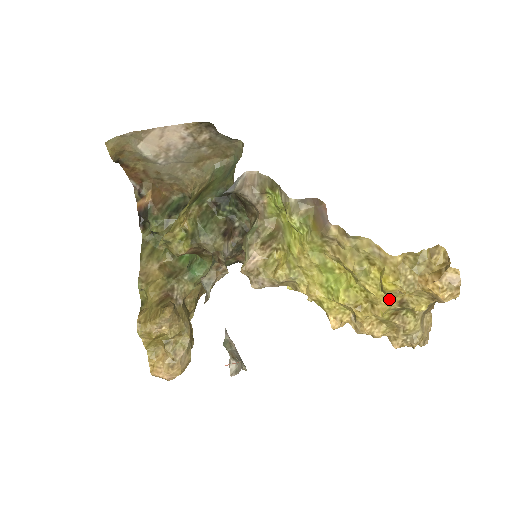
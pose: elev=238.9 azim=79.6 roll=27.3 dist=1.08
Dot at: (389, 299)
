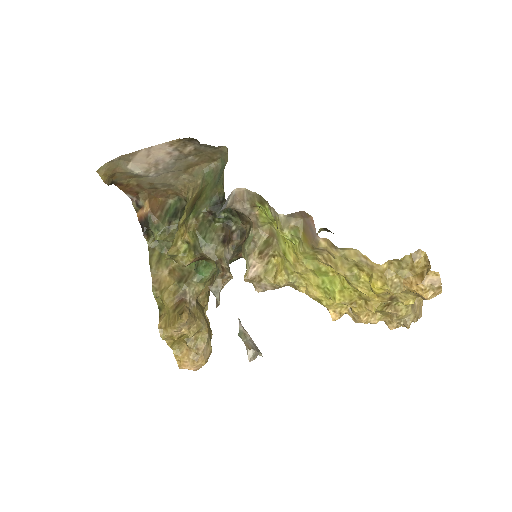
Dot at: (380, 297)
